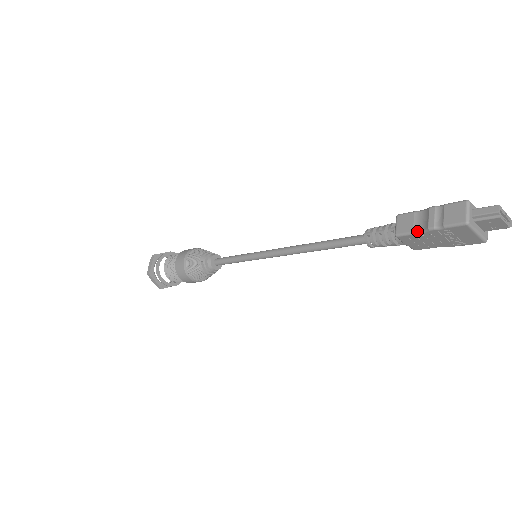
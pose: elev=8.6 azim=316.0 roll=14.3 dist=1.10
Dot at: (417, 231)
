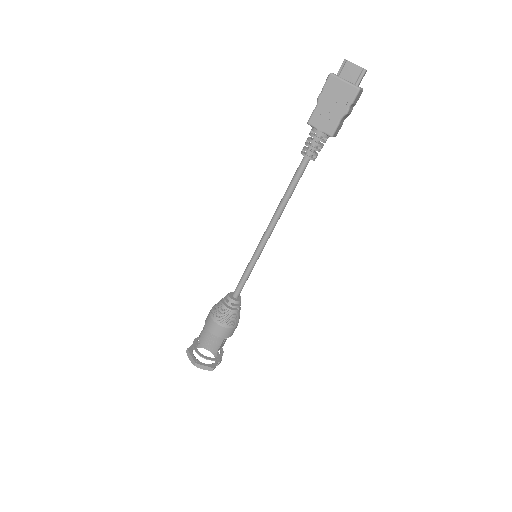
Dot at: (315, 108)
